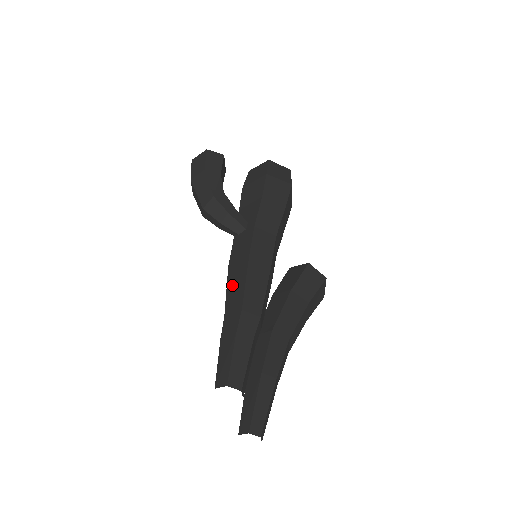
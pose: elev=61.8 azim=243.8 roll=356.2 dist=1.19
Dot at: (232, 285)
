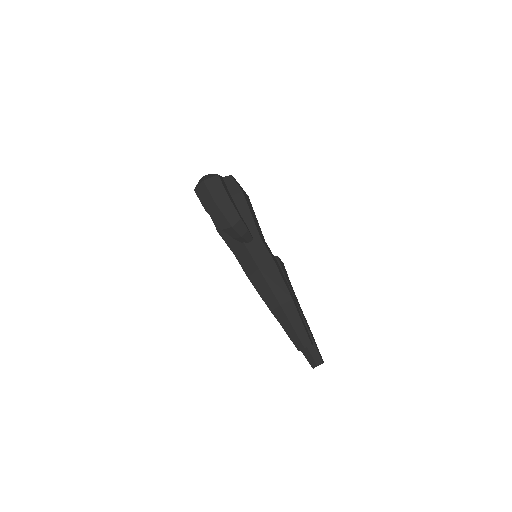
Dot at: (273, 283)
